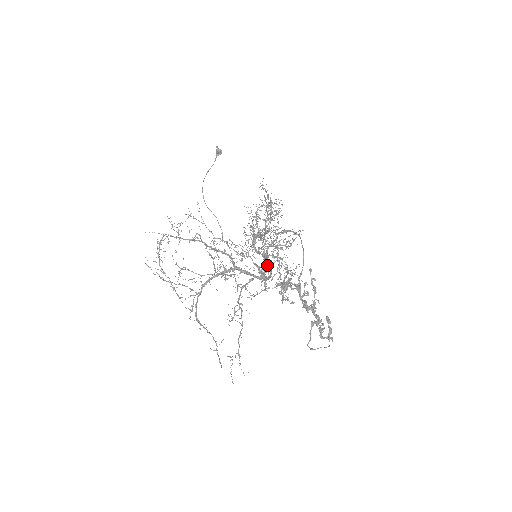
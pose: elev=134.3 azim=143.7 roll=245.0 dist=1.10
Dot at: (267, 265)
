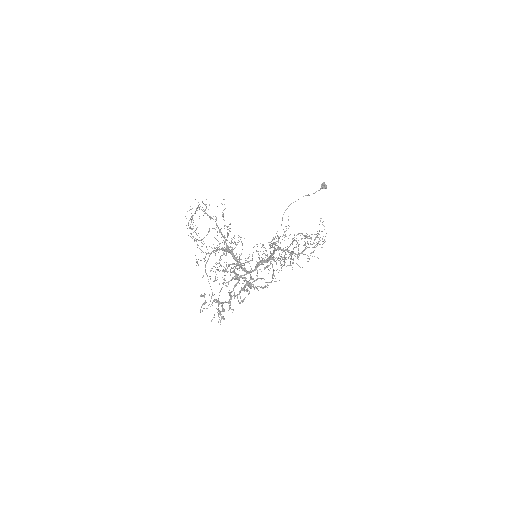
Dot at: (256, 265)
